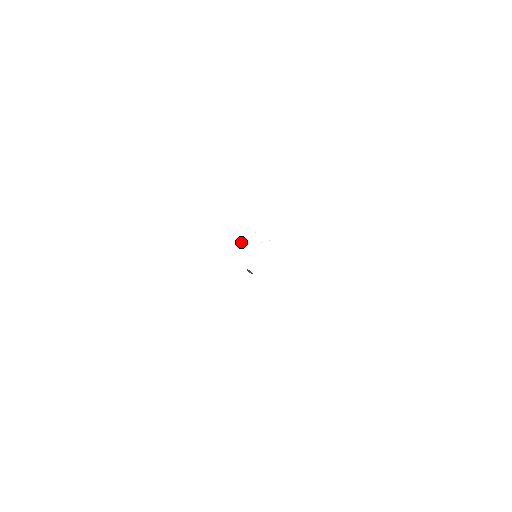
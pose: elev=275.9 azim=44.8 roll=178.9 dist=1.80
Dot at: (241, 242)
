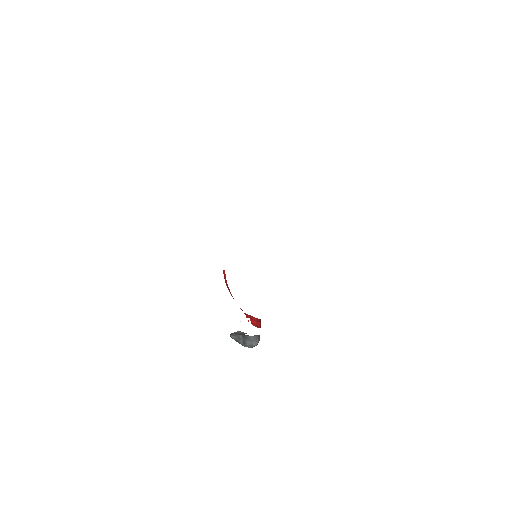
Dot at: occluded
